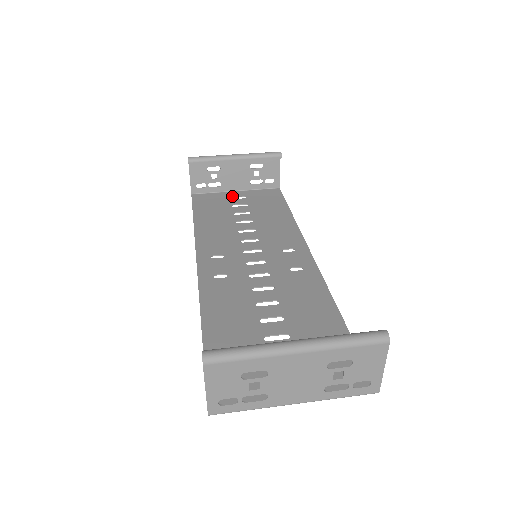
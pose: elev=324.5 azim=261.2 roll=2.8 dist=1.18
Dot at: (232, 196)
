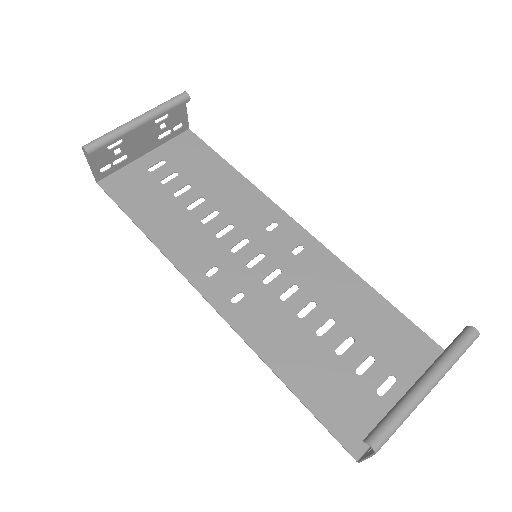
Dot at: (148, 166)
